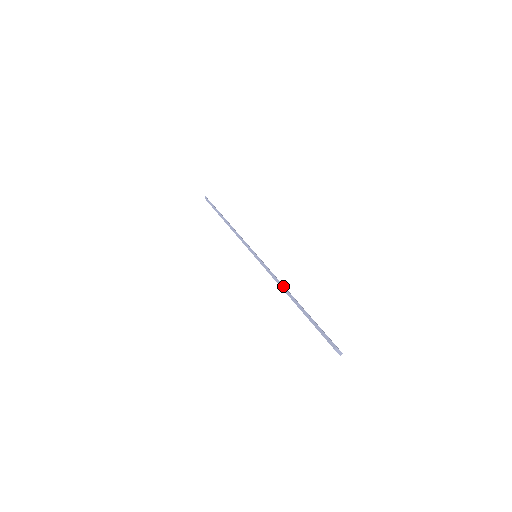
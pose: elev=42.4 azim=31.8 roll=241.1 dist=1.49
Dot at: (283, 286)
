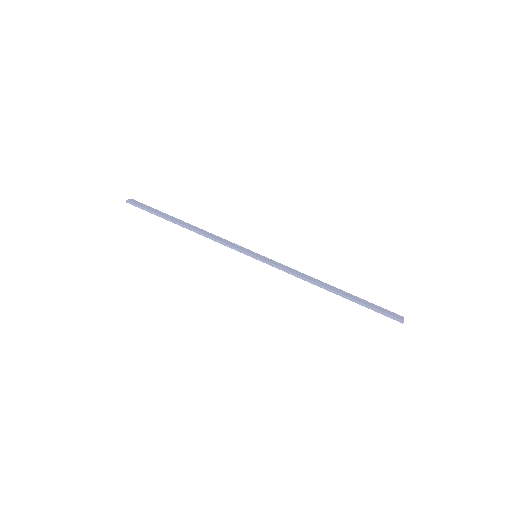
Dot at: (316, 284)
